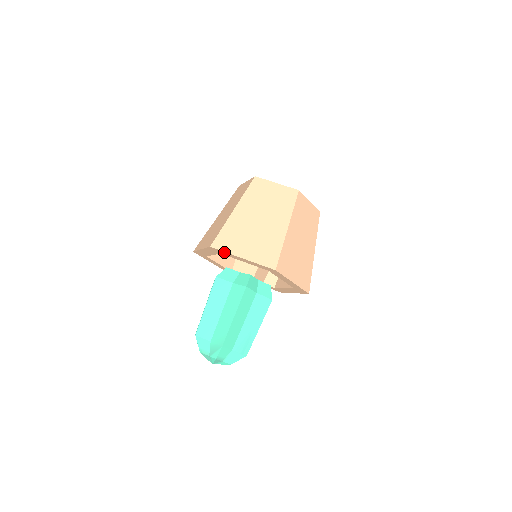
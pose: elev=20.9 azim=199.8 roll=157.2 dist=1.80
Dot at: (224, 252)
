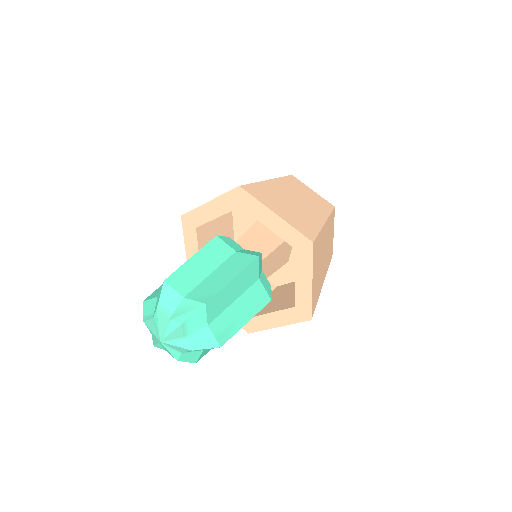
Dot at: (253, 200)
